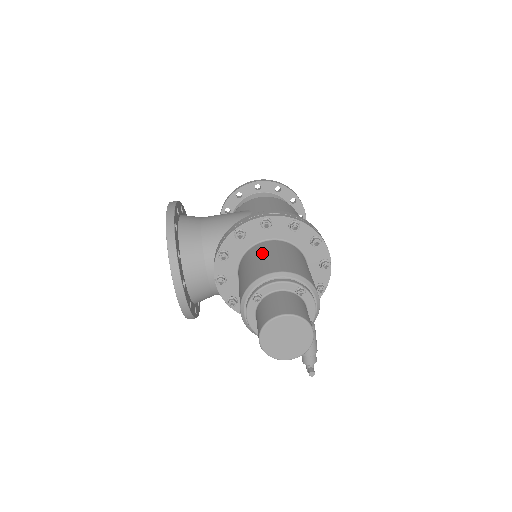
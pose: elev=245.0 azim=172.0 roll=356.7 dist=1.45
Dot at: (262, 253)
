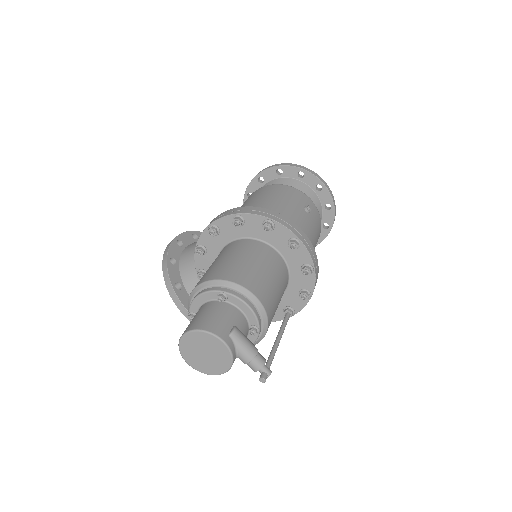
Dot at: (212, 263)
